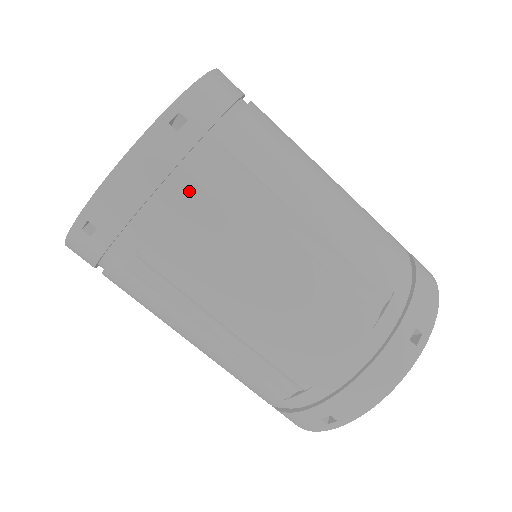
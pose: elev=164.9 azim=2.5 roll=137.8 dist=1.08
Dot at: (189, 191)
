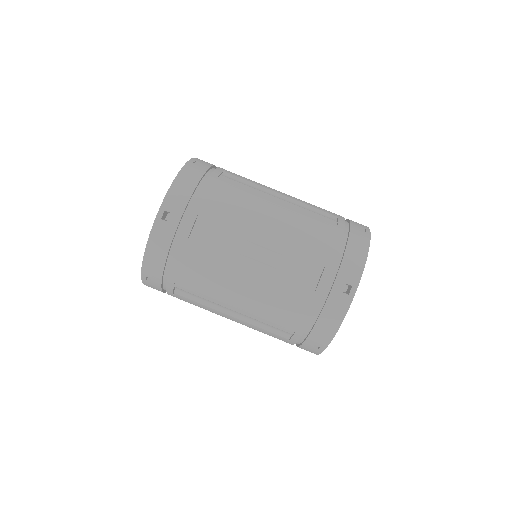
Dot at: (214, 182)
